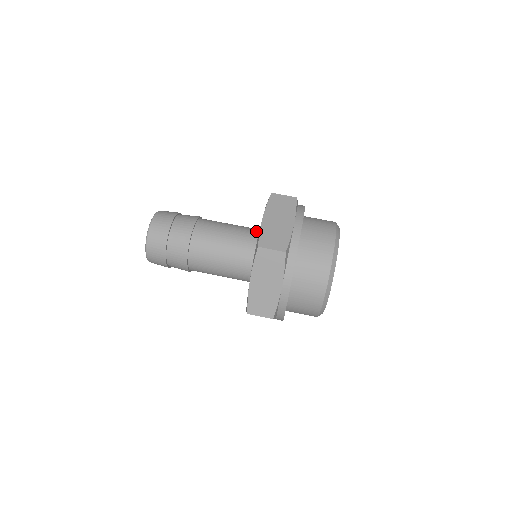
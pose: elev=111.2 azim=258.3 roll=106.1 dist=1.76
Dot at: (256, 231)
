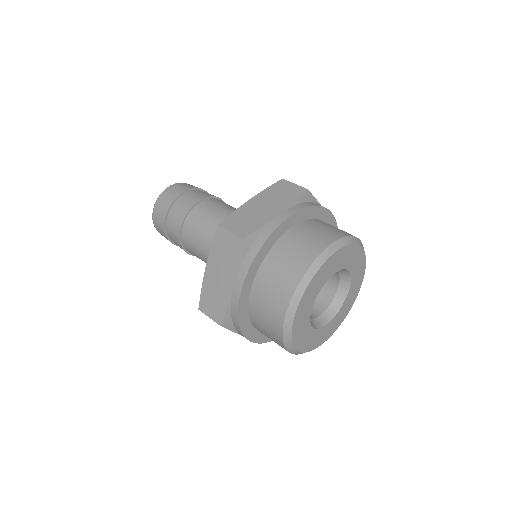
Dot at: occluded
